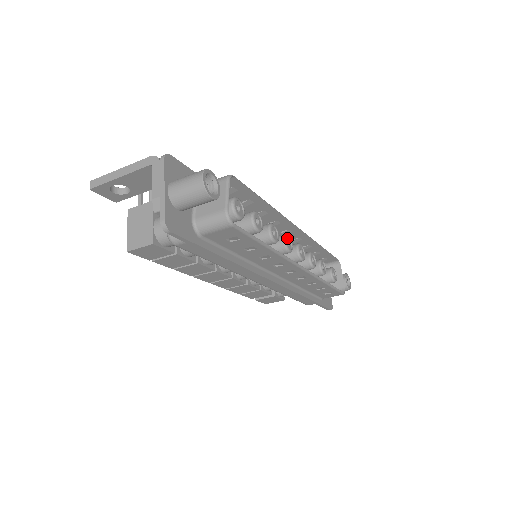
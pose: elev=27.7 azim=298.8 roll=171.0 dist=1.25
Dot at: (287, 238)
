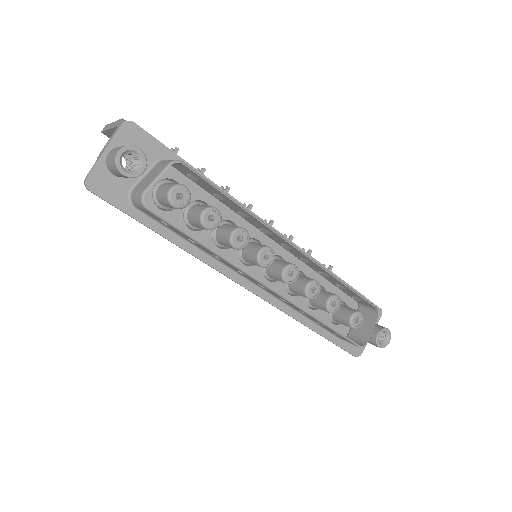
Dot at: (268, 251)
